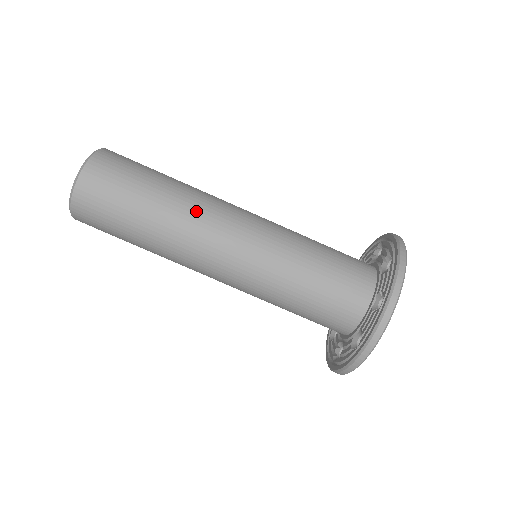
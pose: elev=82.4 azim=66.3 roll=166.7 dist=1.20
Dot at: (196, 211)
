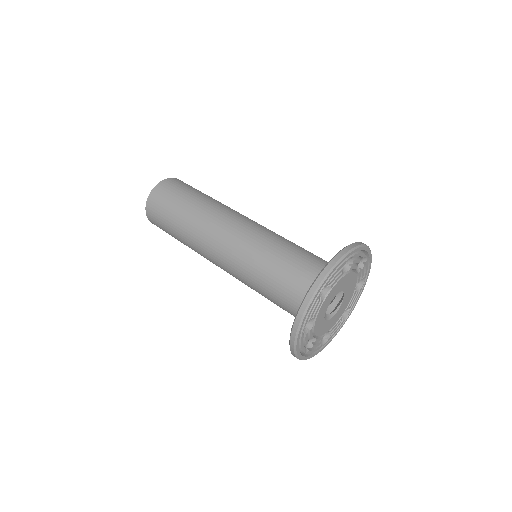
Dot at: (211, 215)
